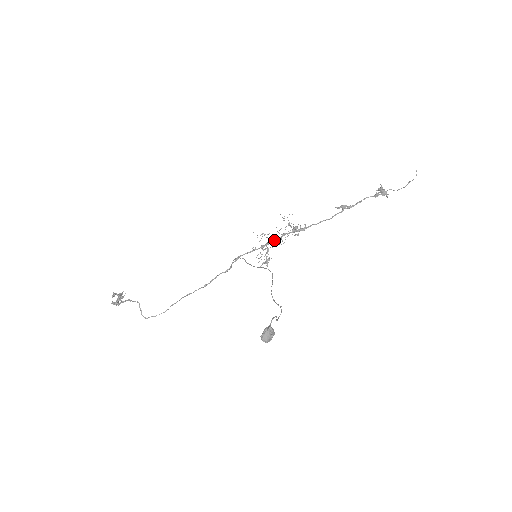
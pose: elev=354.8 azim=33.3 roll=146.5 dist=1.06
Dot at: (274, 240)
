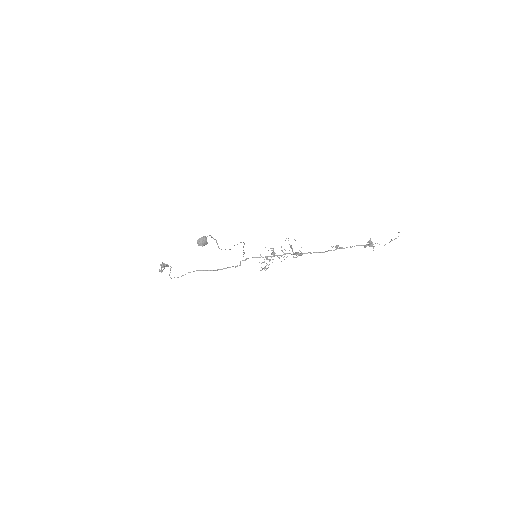
Dot at: (277, 255)
